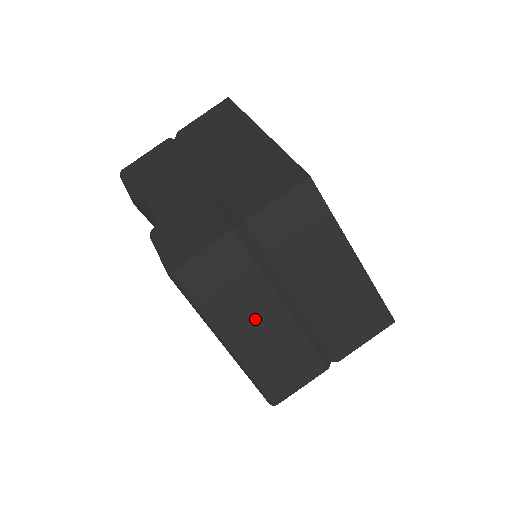
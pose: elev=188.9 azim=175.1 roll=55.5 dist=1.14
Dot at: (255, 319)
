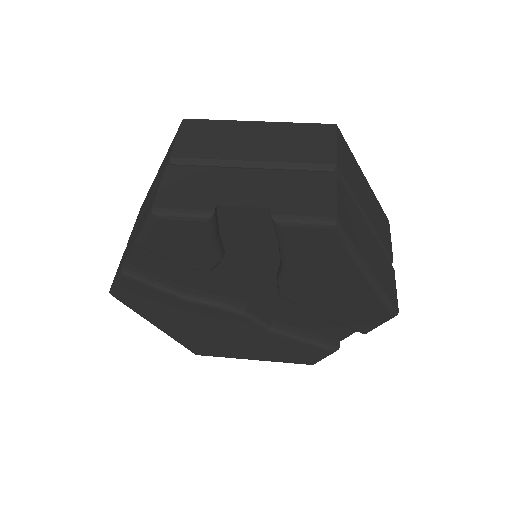
Dot at: (368, 244)
